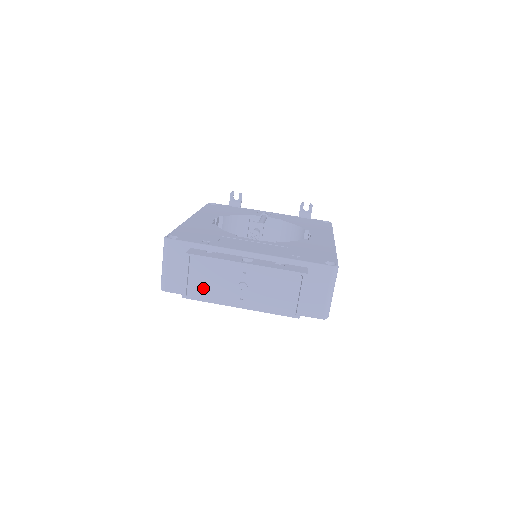
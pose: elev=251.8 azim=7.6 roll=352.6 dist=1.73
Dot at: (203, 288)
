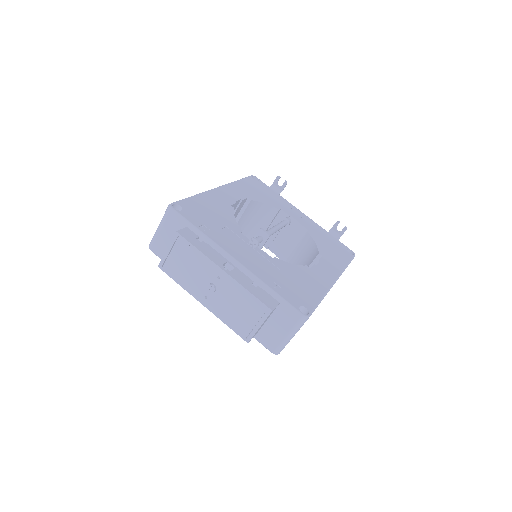
Dot at: (178, 269)
